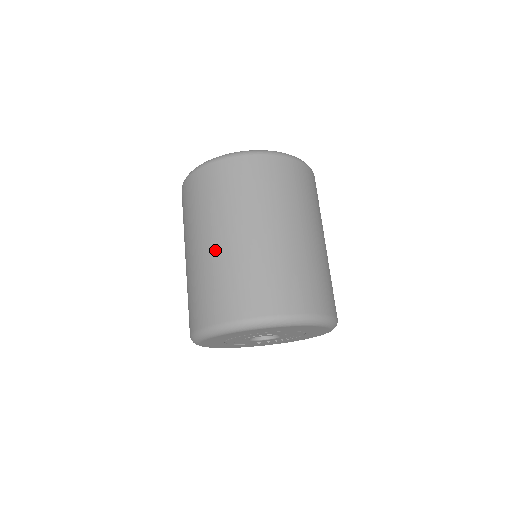
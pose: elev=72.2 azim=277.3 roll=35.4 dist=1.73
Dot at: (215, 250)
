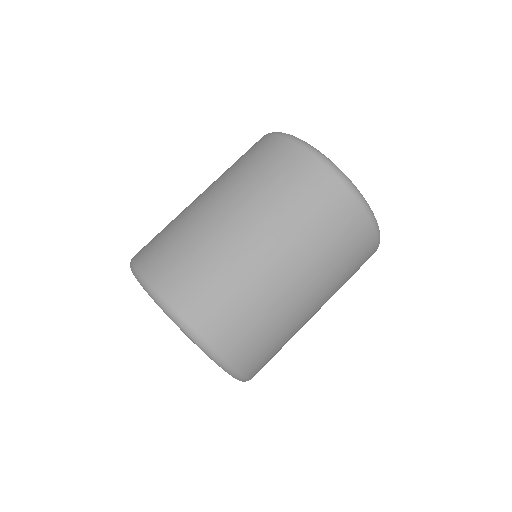
Dot at: (229, 231)
